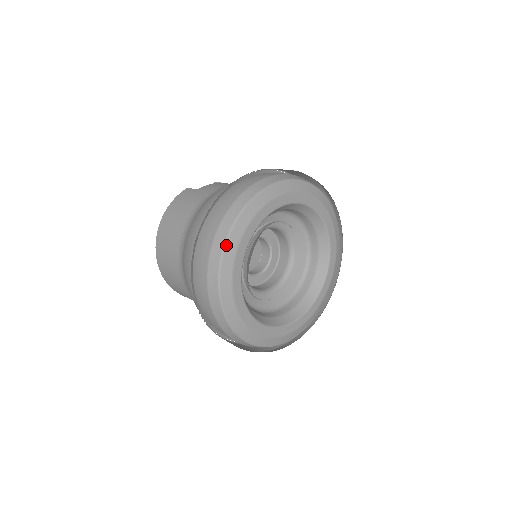
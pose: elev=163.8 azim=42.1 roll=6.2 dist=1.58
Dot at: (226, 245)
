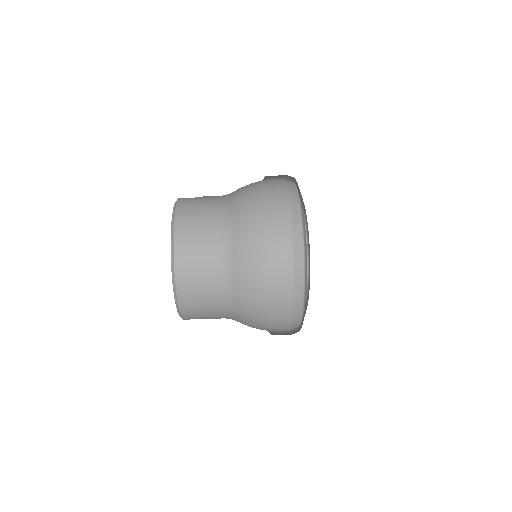
Dot at: (302, 216)
